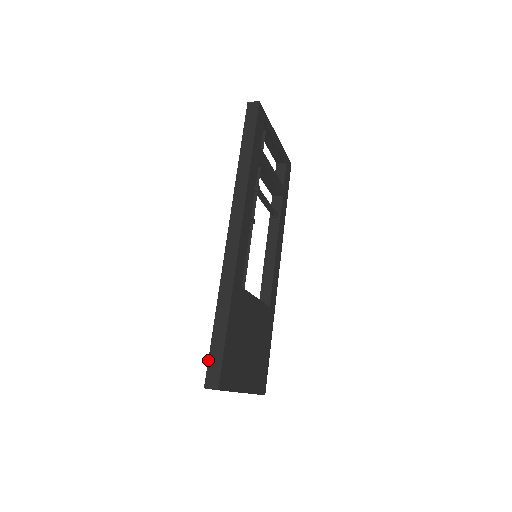
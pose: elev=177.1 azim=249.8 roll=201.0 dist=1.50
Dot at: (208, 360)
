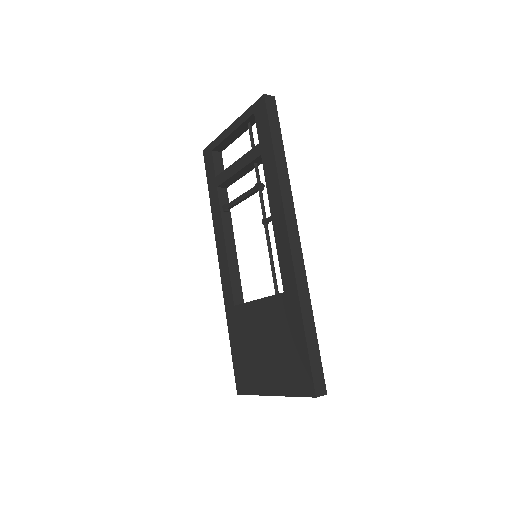
Dot at: (311, 370)
